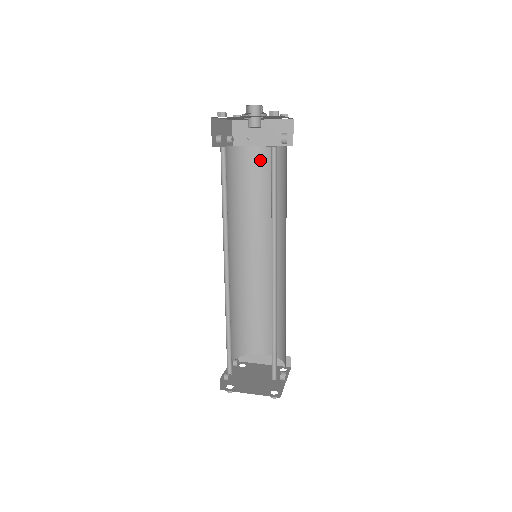
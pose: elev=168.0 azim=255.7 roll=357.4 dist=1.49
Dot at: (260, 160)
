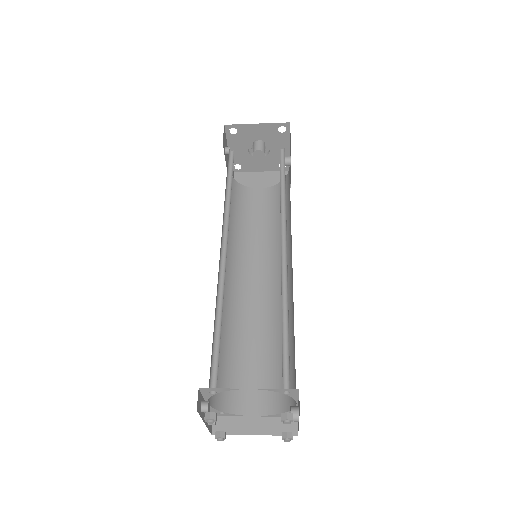
Dot at: (258, 198)
